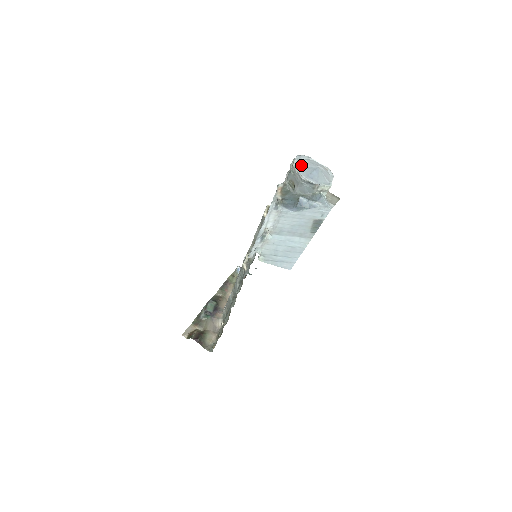
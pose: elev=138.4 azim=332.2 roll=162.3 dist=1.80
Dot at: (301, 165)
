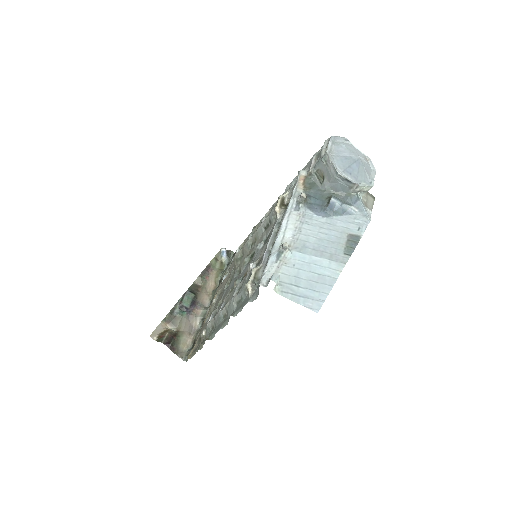
Dot at: (337, 152)
